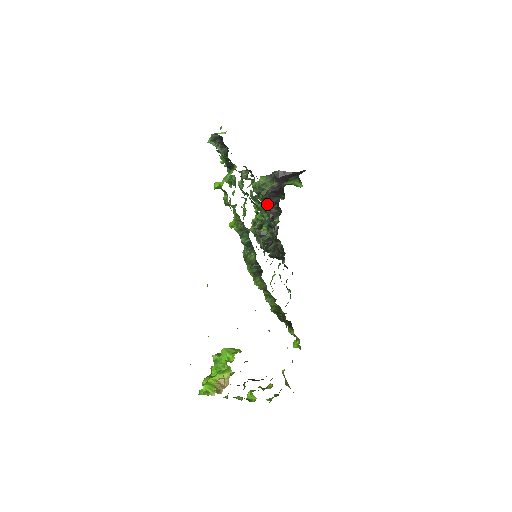
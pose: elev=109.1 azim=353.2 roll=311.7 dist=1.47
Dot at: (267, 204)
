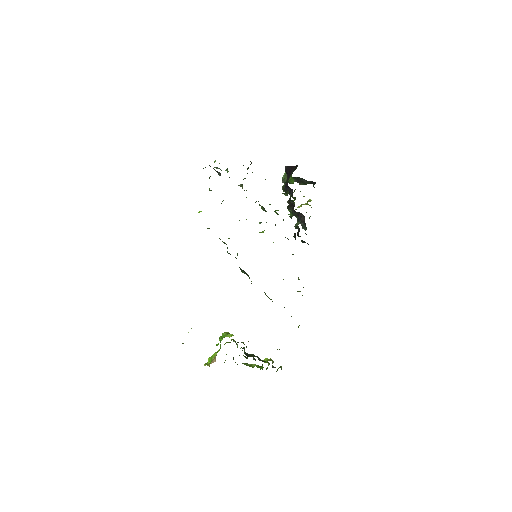
Dot at: occluded
